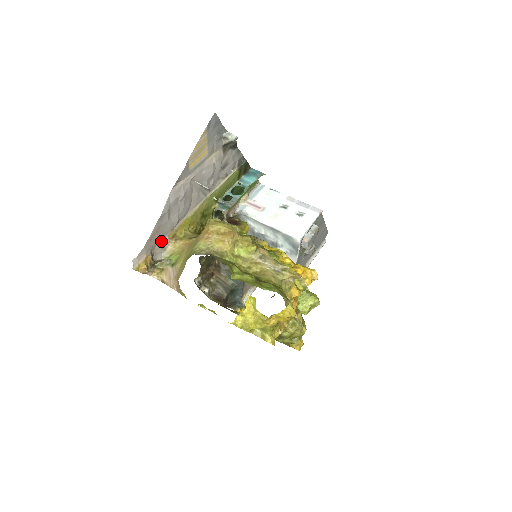
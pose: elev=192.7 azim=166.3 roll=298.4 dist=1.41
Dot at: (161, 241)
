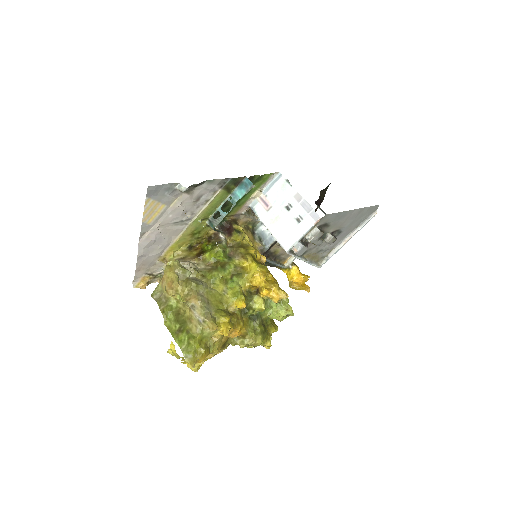
Dot at: (153, 265)
